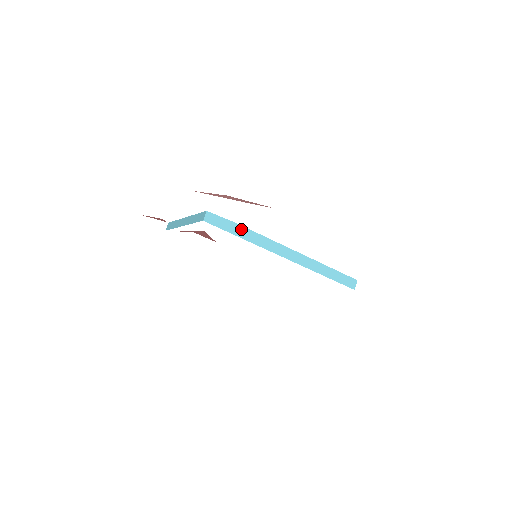
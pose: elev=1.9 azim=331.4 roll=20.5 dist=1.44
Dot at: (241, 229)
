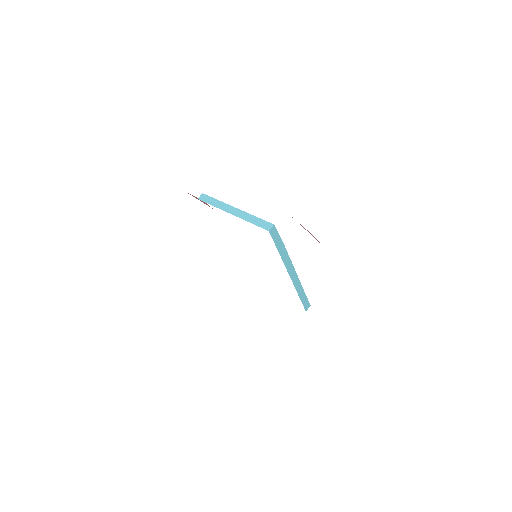
Dot at: (282, 246)
